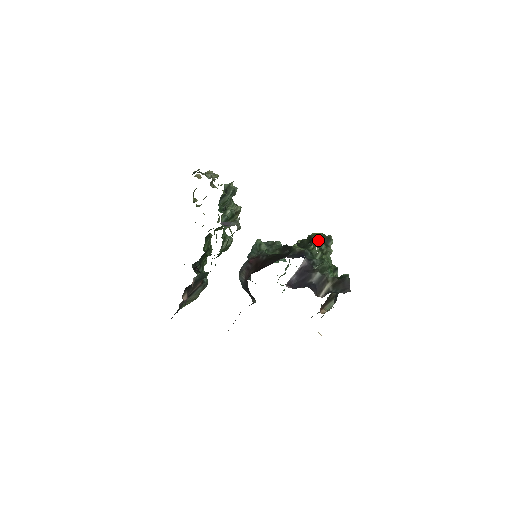
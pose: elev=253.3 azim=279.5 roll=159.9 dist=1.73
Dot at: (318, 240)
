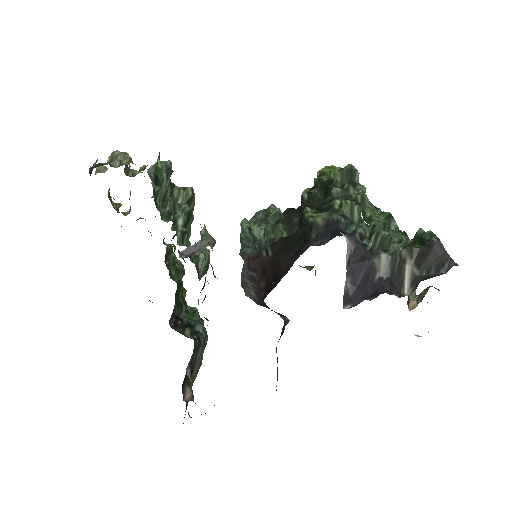
Dot at: (337, 183)
